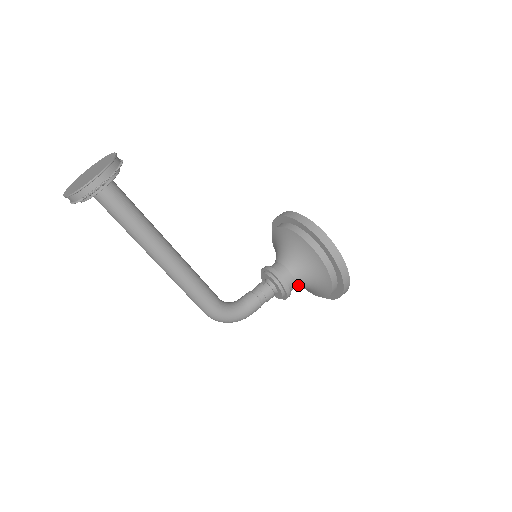
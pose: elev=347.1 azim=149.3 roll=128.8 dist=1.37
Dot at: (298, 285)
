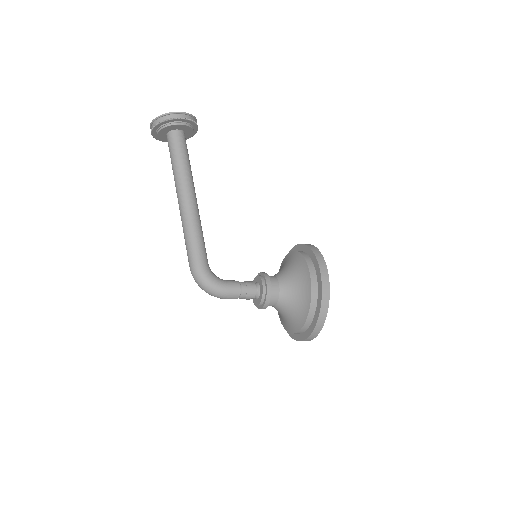
Dot at: (281, 298)
